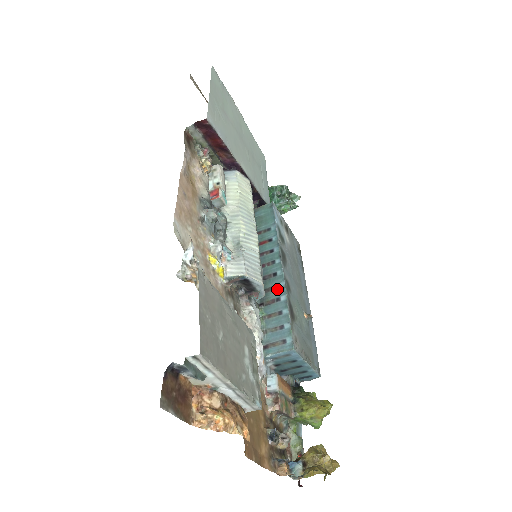
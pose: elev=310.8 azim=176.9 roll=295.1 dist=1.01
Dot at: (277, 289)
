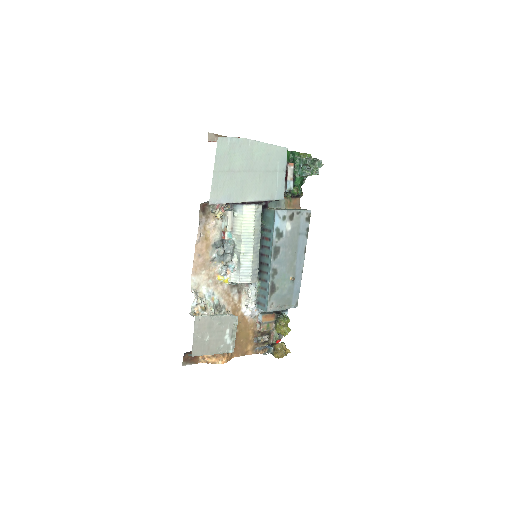
Dot at: (267, 275)
